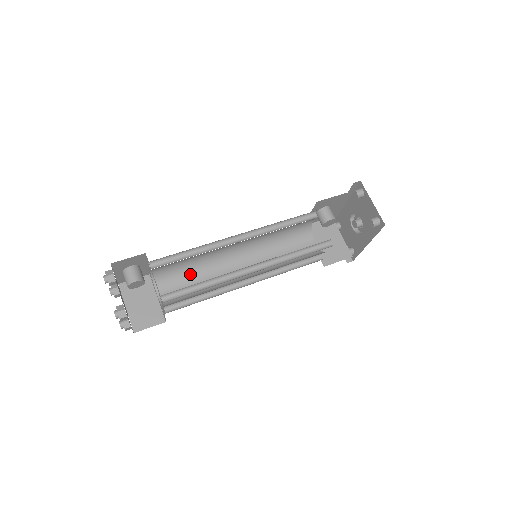
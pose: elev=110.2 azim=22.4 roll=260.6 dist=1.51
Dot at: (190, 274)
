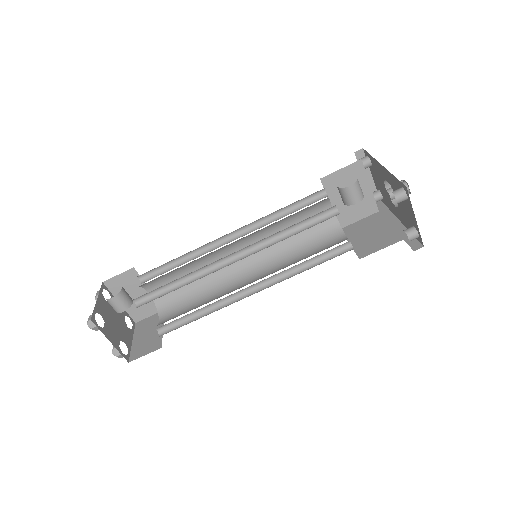
Dot at: (180, 270)
